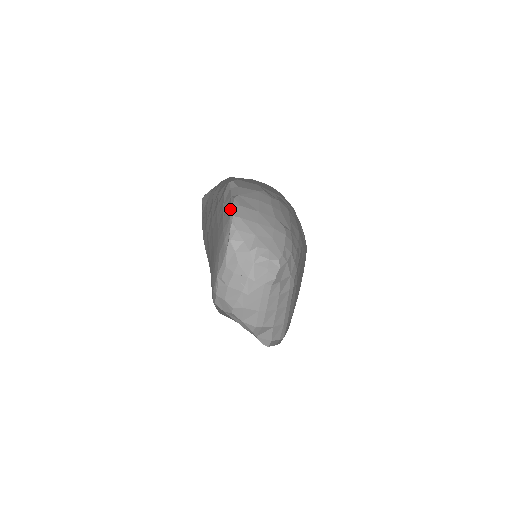
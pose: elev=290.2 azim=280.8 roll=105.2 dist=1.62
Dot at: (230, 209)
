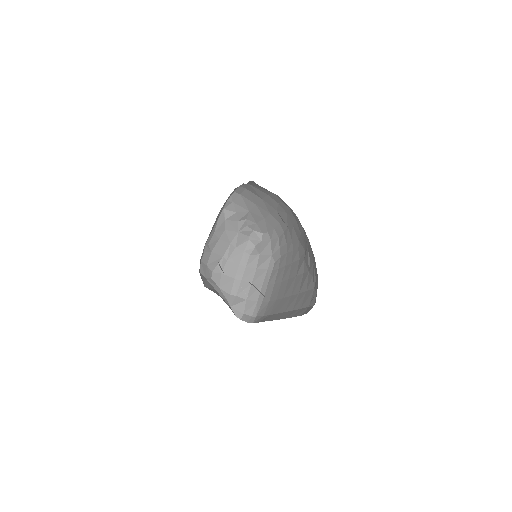
Dot at: (235, 188)
